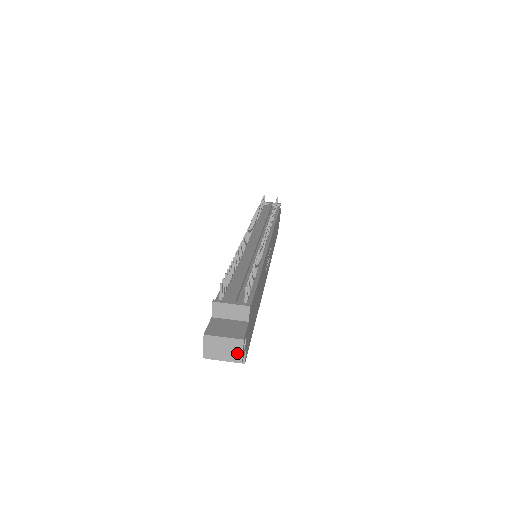
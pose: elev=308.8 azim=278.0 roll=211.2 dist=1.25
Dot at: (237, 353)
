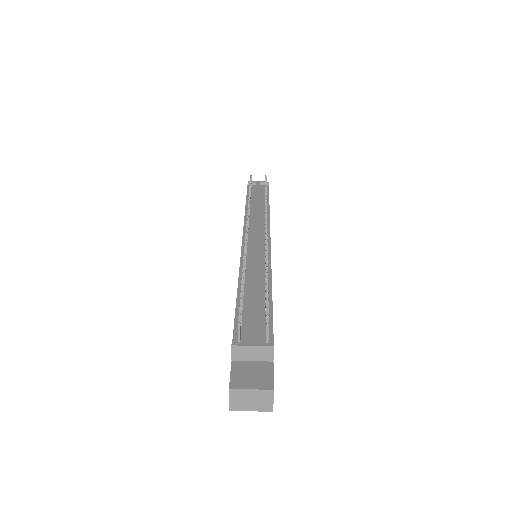
Dot at: (267, 403)
